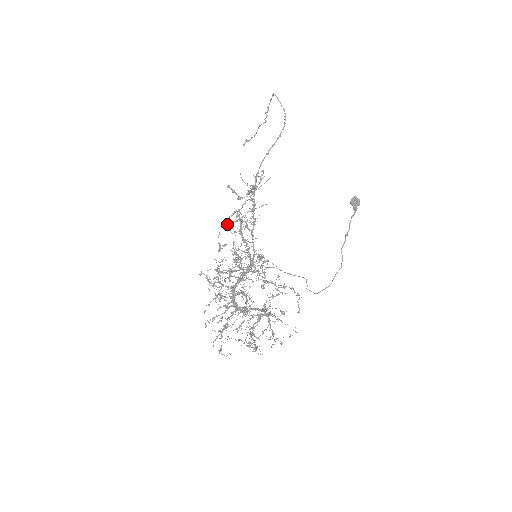
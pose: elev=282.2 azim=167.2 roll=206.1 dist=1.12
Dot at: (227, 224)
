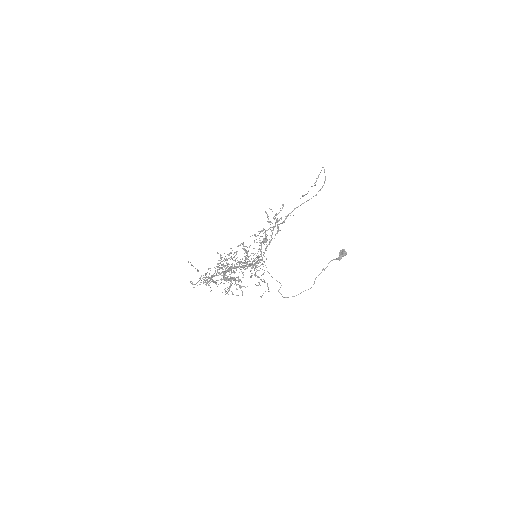
Dot at: (254, 235)
